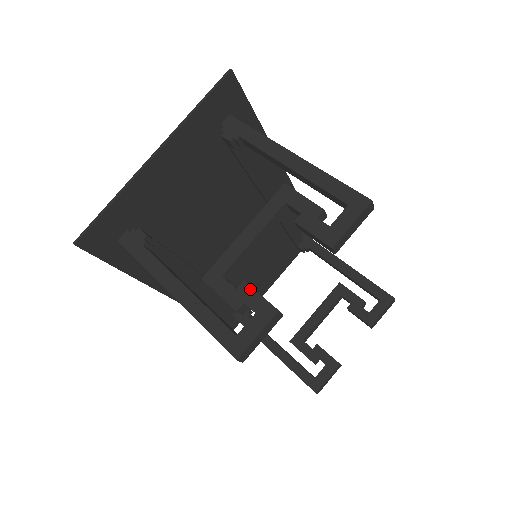
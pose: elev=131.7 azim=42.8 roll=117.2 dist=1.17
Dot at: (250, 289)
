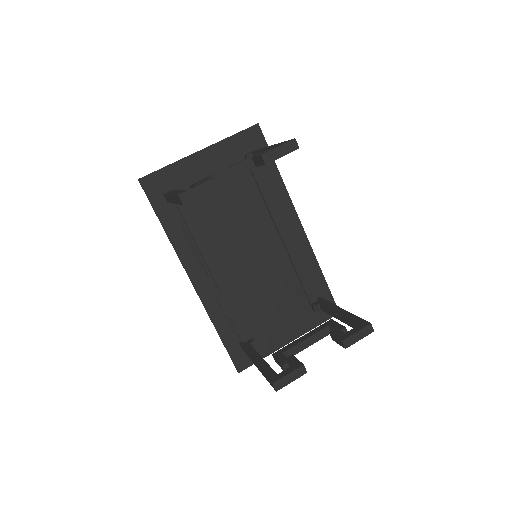
Dot at: (209, 178)
